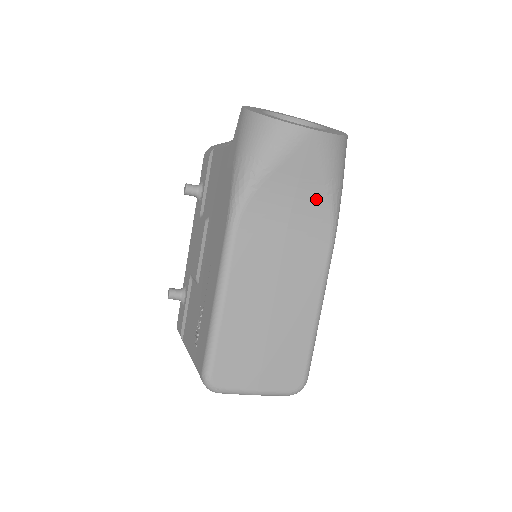
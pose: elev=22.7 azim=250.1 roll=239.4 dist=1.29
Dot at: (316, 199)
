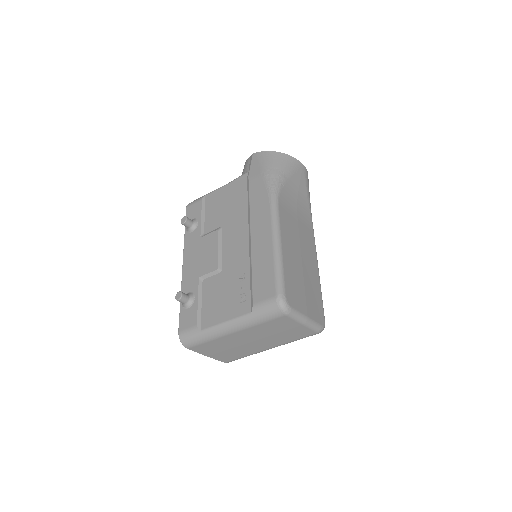
Dot at: (305, 205)
